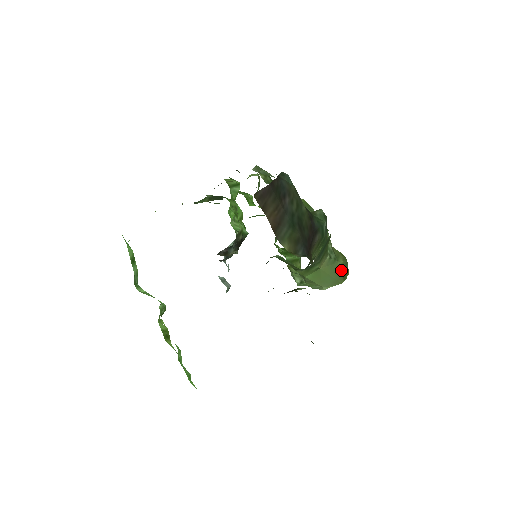
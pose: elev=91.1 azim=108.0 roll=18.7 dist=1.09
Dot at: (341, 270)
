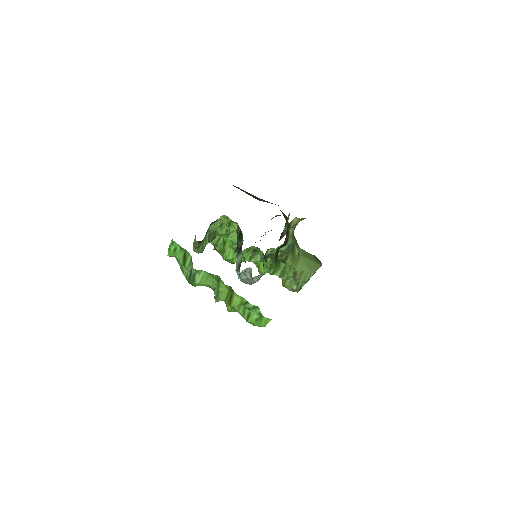
Dot at: (315, 258)
